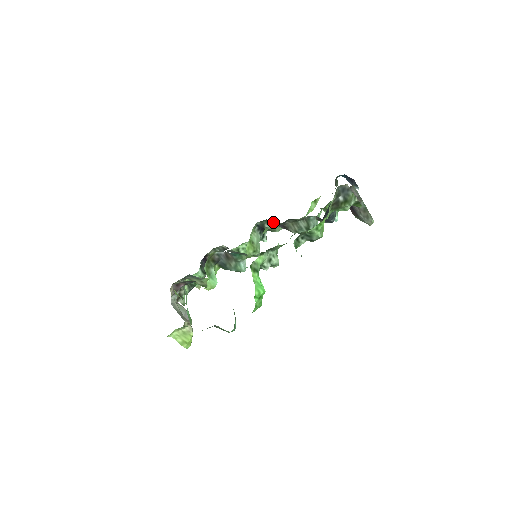
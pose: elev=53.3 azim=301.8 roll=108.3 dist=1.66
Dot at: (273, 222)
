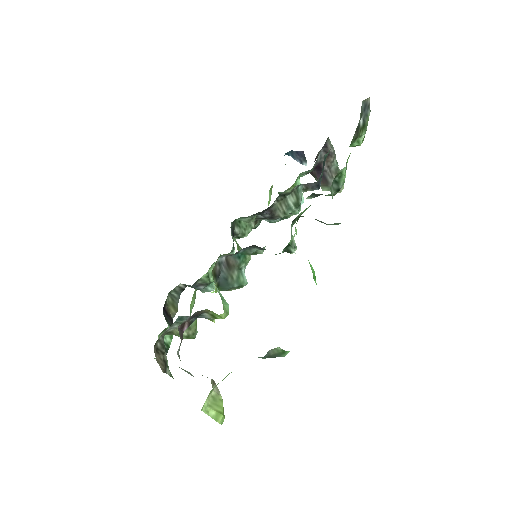
Dot at: (249, 216)
